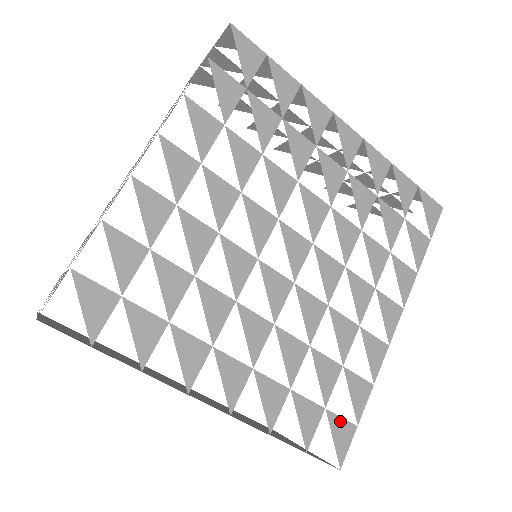
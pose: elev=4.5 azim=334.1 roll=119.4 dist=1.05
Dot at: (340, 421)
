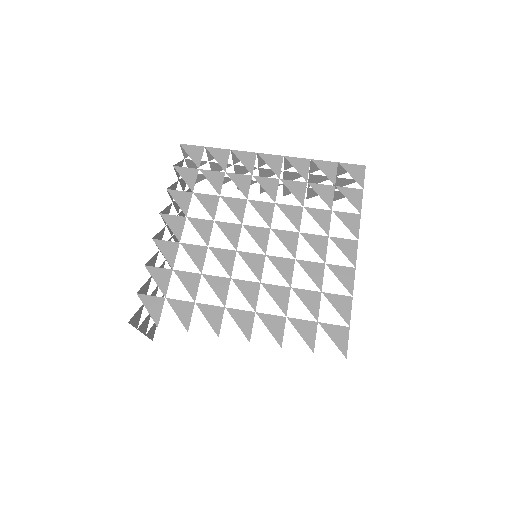
Dot at: (333, 327)
